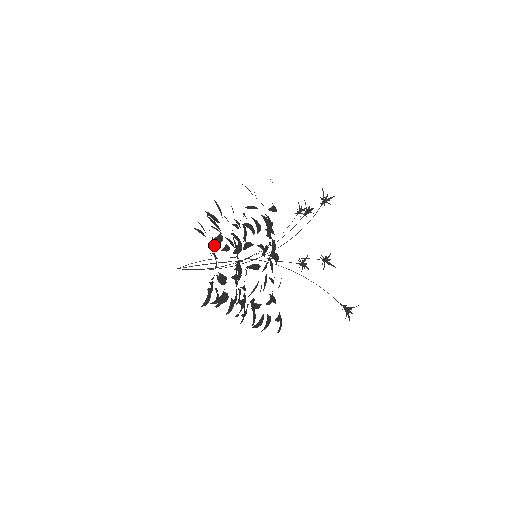
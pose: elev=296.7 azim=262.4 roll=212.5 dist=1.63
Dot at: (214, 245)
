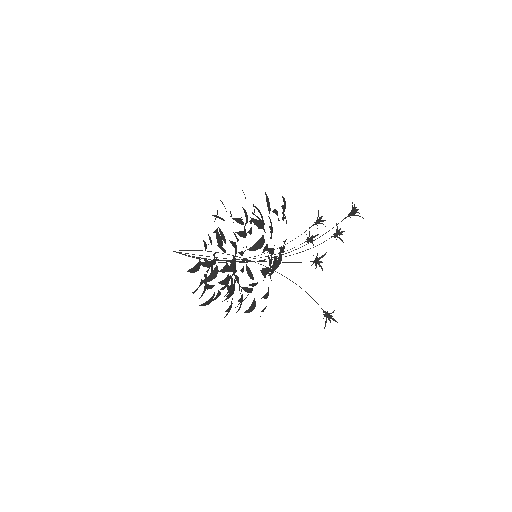
Dot at: occluded
